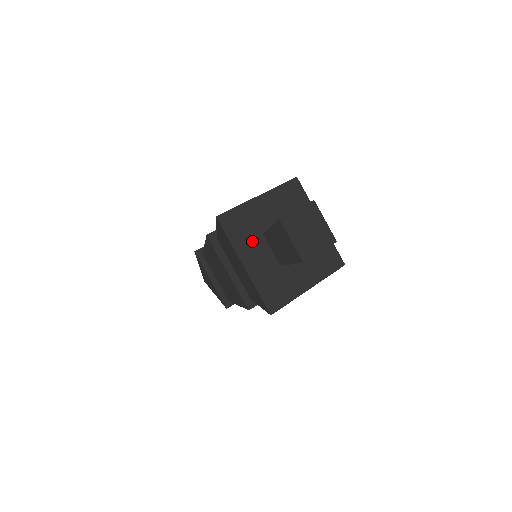
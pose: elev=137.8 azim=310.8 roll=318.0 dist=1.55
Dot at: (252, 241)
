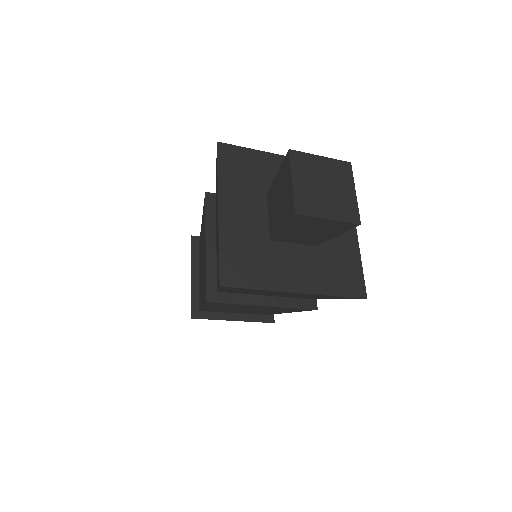
Dot at: (273, 260)
